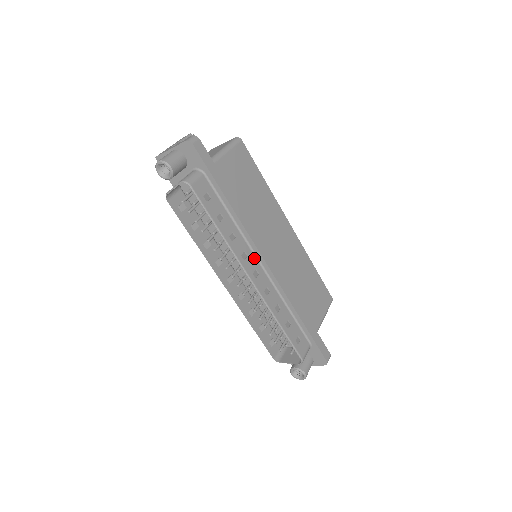
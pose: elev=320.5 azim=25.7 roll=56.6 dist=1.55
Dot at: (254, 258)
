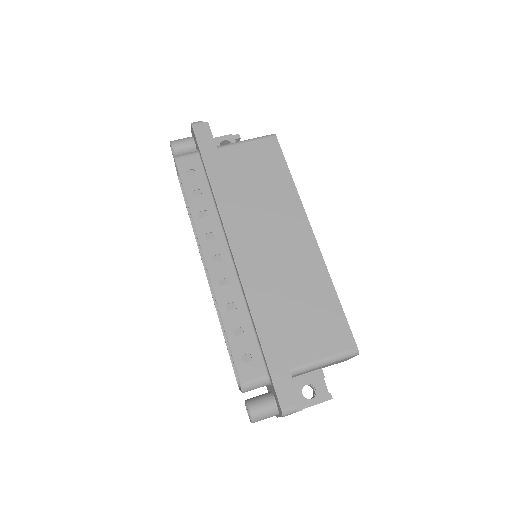
Dot at: (224, 243)
